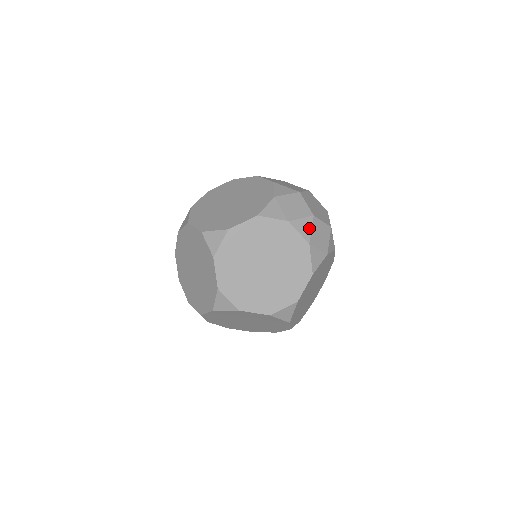
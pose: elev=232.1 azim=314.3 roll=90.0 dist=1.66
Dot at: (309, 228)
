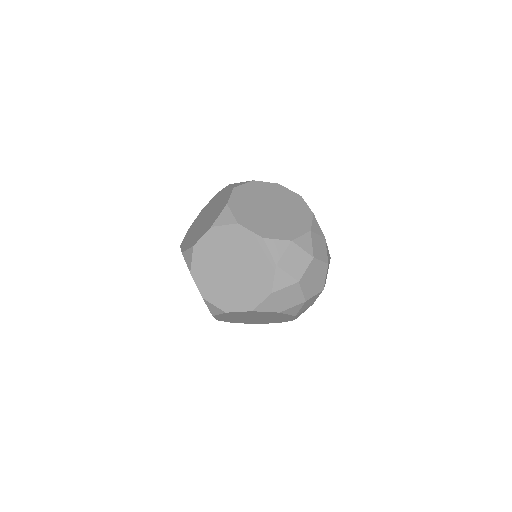
Dot at: (298, 309)
